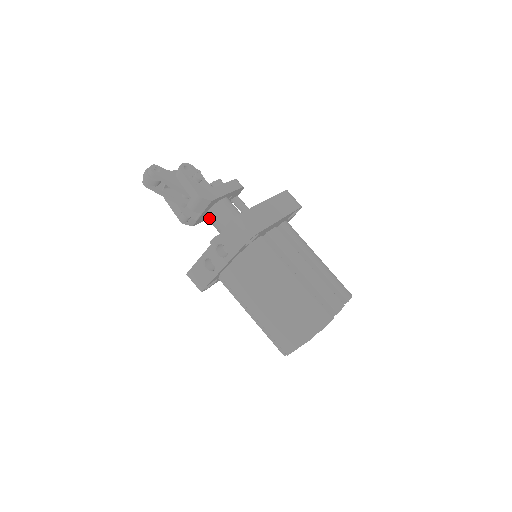
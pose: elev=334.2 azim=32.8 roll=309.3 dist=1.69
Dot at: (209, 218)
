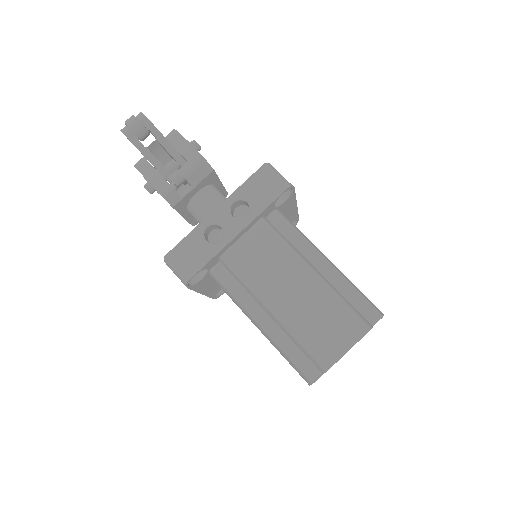
Dot at: (197, 202)
